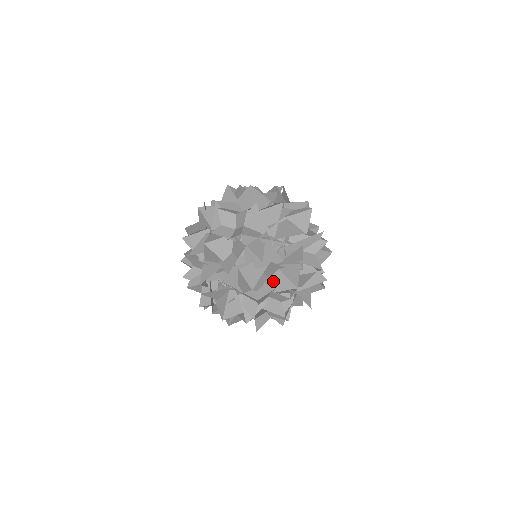
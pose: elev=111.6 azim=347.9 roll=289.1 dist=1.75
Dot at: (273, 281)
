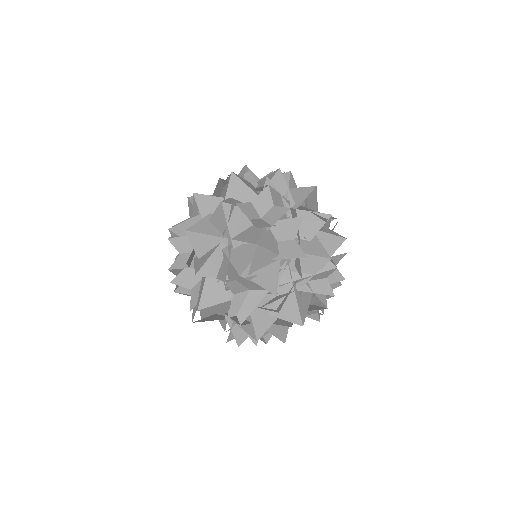
Dot at: occluded
